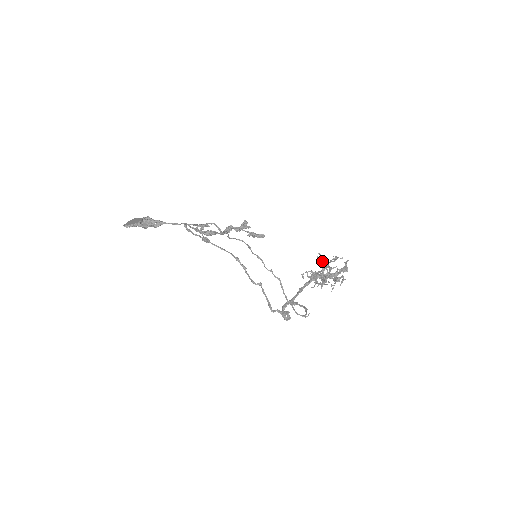
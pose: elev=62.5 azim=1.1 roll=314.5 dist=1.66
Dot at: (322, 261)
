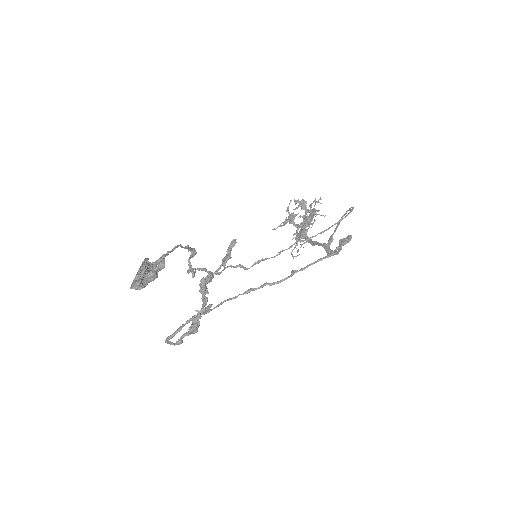
Dot at: (286, 222)
